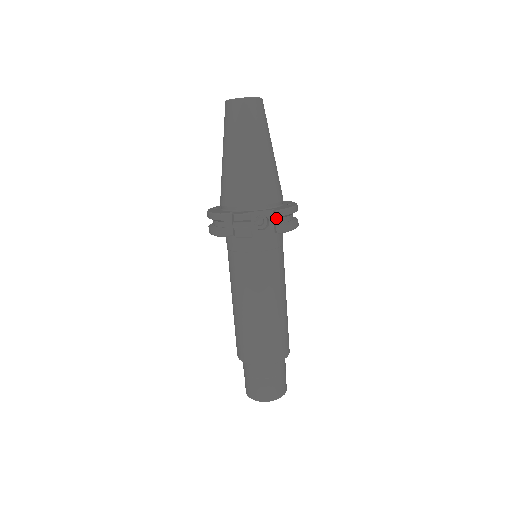
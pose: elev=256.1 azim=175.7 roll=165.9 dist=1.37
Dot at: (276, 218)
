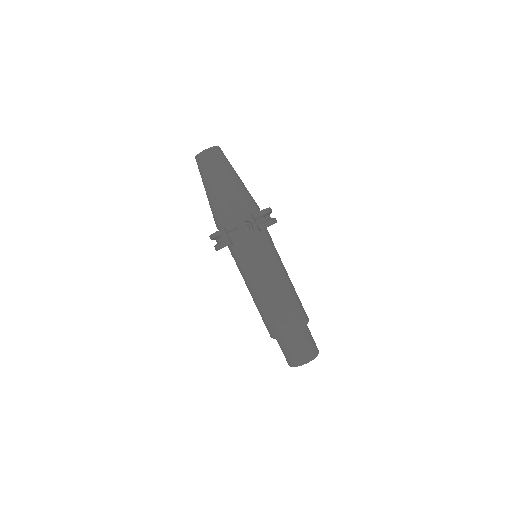
Dot at: (255, 220)
